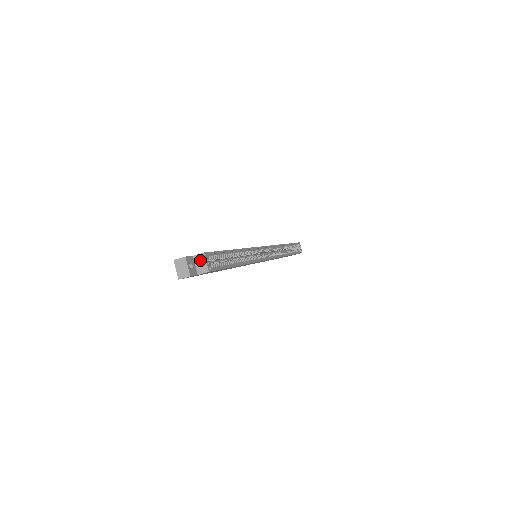
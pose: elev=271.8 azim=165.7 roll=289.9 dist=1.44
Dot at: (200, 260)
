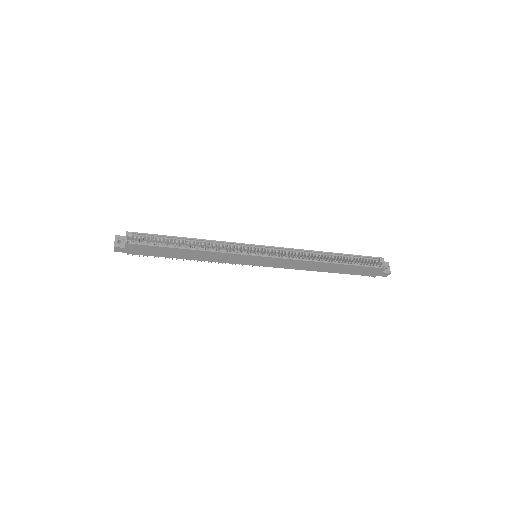
Dot at: (126, 237)
